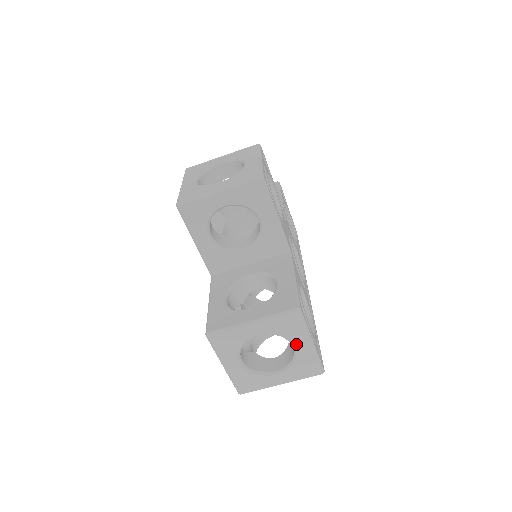
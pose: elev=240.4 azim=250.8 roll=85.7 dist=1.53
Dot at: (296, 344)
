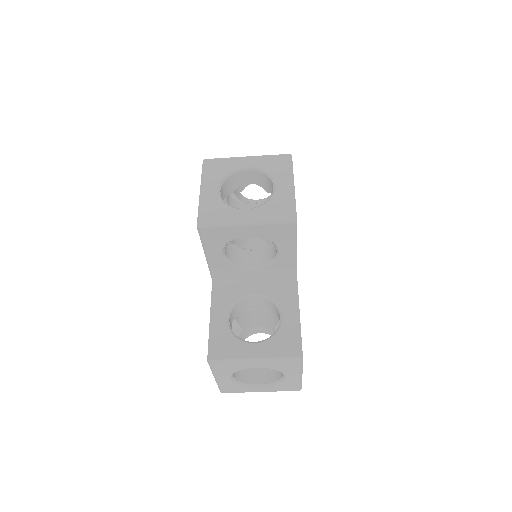
Dot at: (287, 375)
